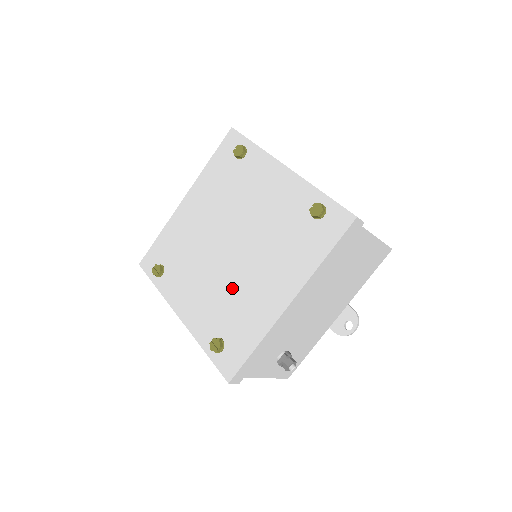
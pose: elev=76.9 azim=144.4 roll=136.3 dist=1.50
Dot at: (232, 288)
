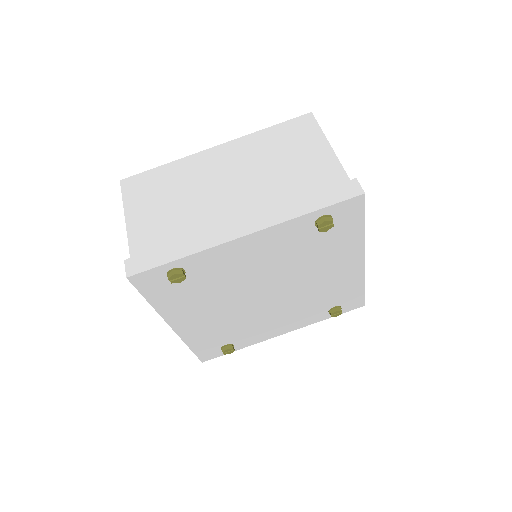
Dot at: (306, 297)
